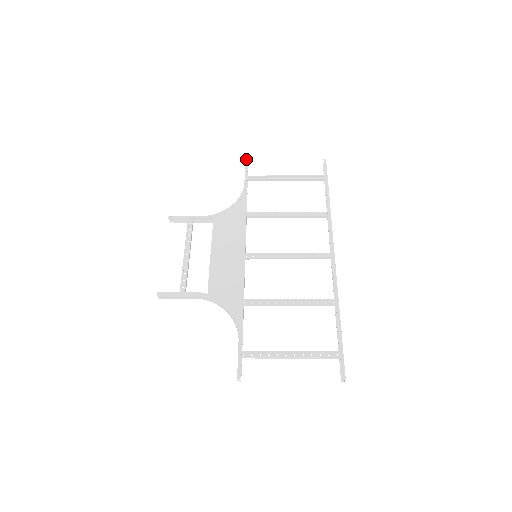
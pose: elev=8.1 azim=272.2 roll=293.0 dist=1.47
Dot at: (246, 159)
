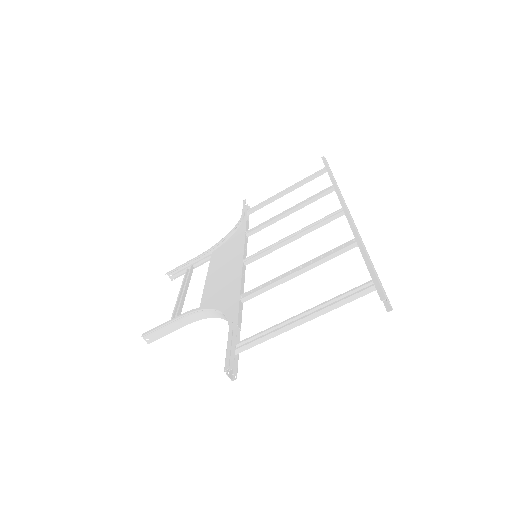
Dot at: occluded
